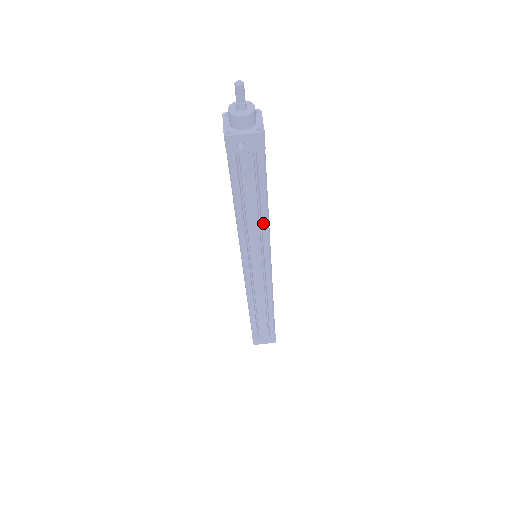
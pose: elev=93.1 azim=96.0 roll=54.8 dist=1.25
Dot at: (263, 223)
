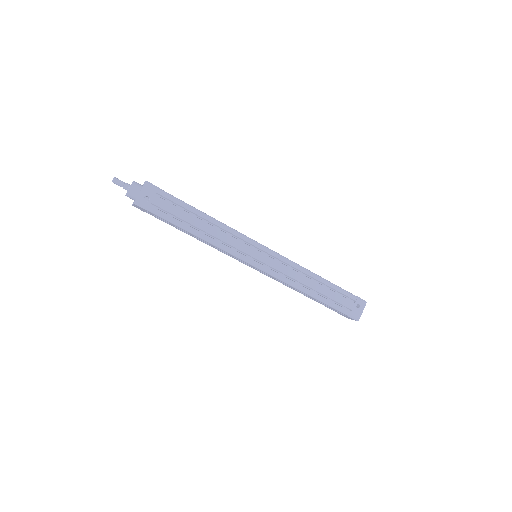
Dot at: (218, 225)
